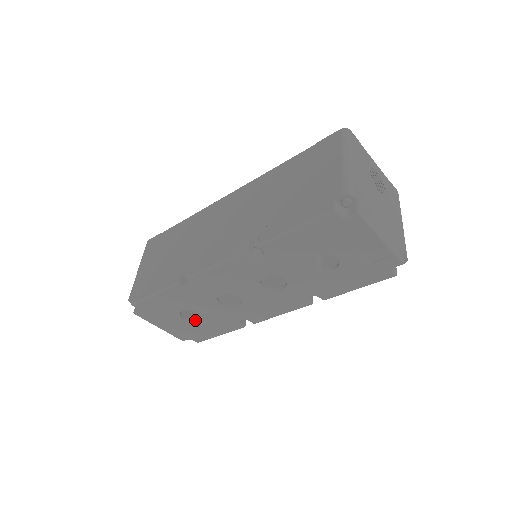
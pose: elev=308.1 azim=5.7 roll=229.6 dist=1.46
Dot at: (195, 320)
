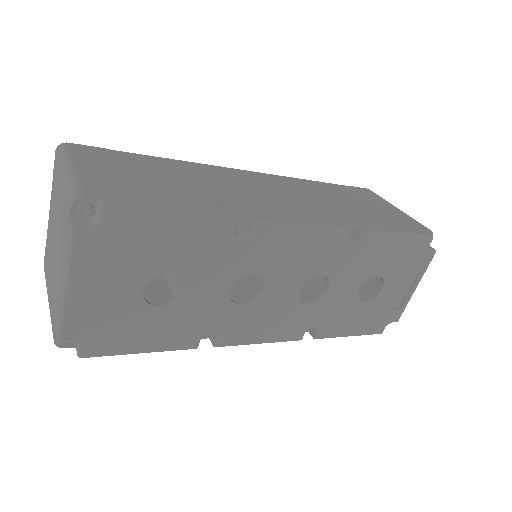
Dot at: (151, 303)
